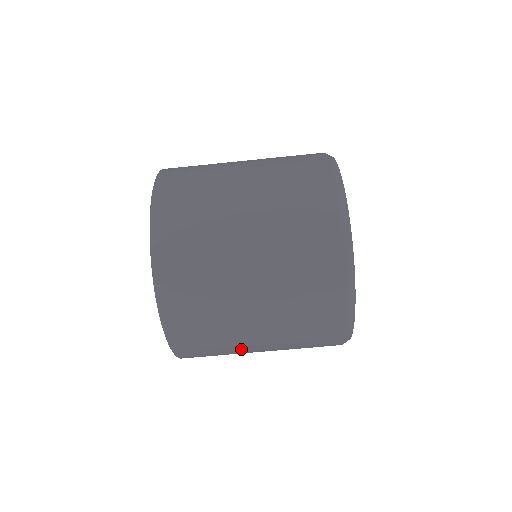
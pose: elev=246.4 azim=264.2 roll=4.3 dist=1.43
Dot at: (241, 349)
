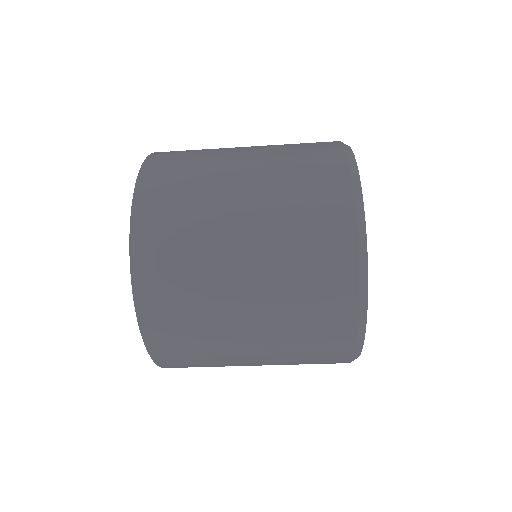
Dot at: (230, 358)
